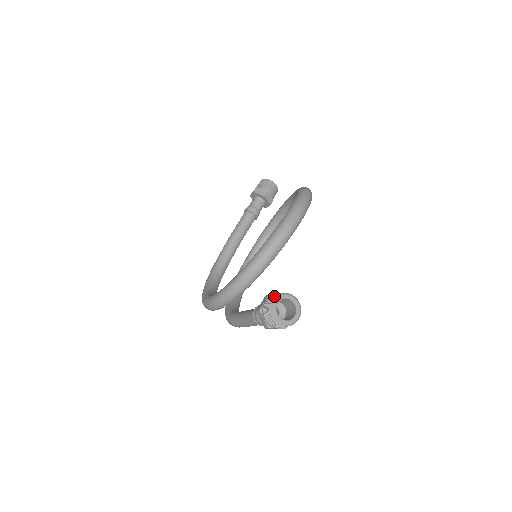
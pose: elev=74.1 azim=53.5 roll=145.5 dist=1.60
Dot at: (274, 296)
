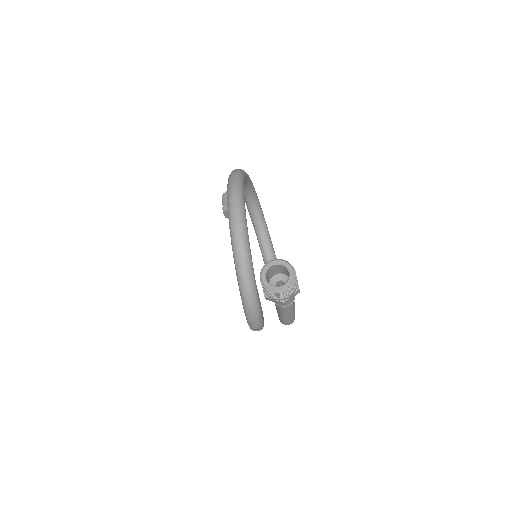
Dot at: (260, 275)
